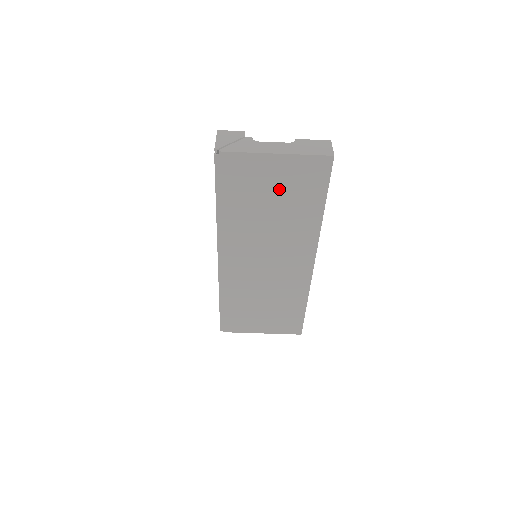
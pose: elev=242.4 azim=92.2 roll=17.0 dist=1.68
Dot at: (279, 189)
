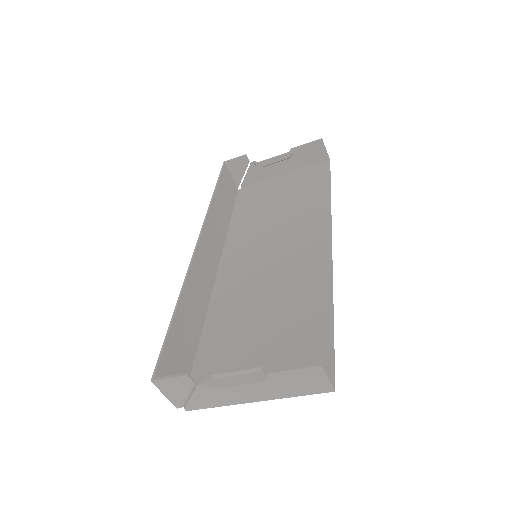
Dot at: (268, 350)
